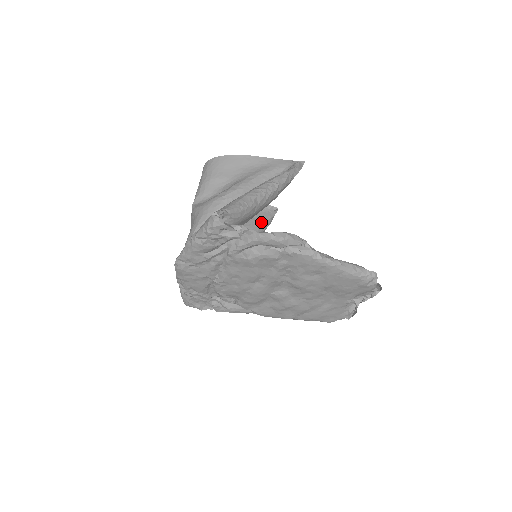
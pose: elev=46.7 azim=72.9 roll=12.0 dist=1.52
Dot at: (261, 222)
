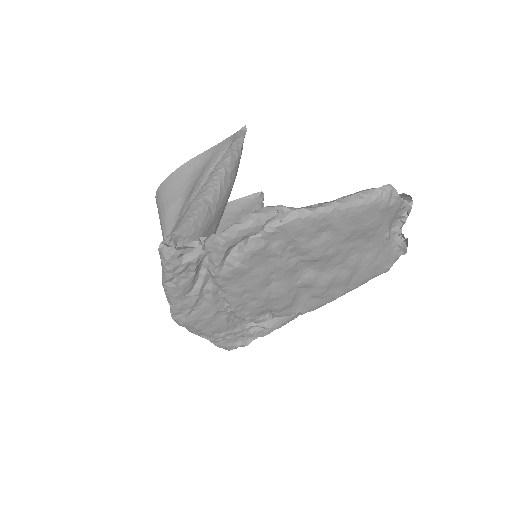
Dot at: occluded
